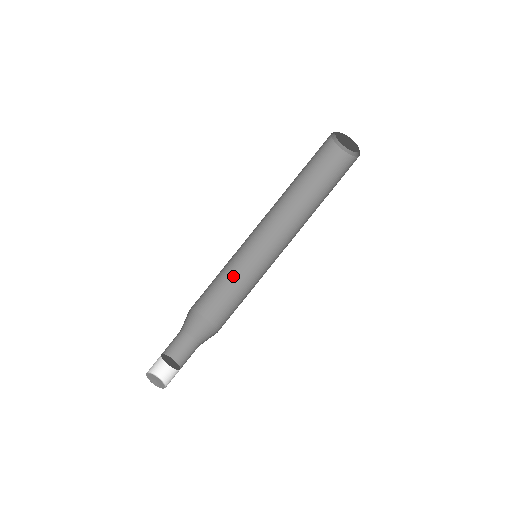
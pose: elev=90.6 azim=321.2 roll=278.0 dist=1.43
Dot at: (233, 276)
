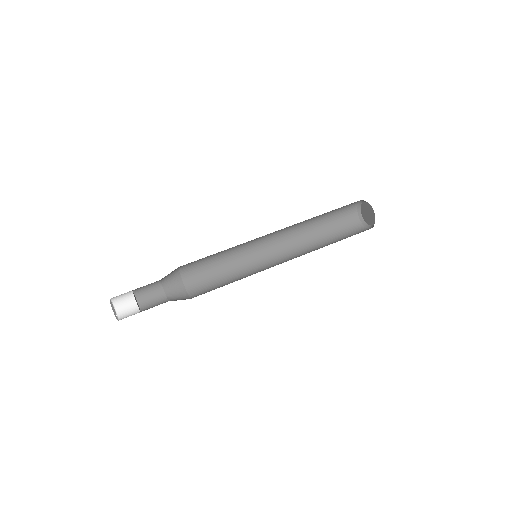
Dot at: (229, 270)
